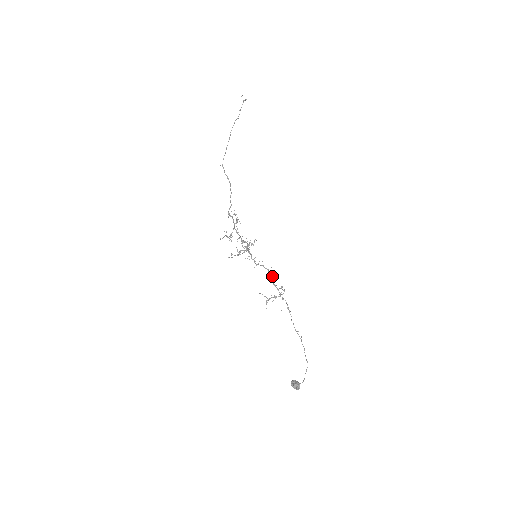
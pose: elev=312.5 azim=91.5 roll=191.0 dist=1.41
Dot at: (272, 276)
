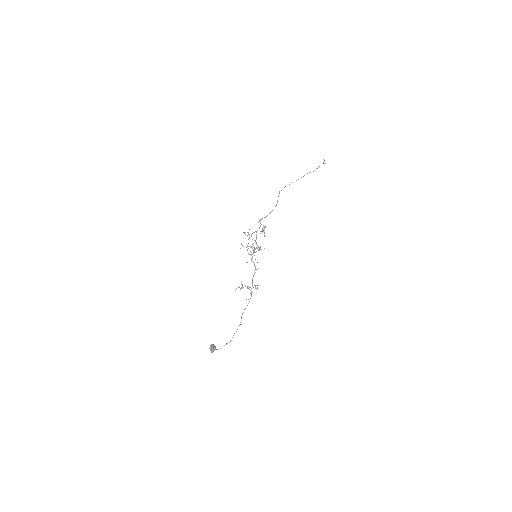
Dot at: occluded
